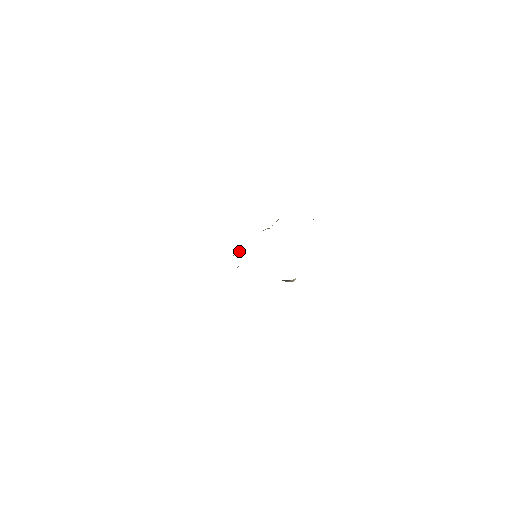
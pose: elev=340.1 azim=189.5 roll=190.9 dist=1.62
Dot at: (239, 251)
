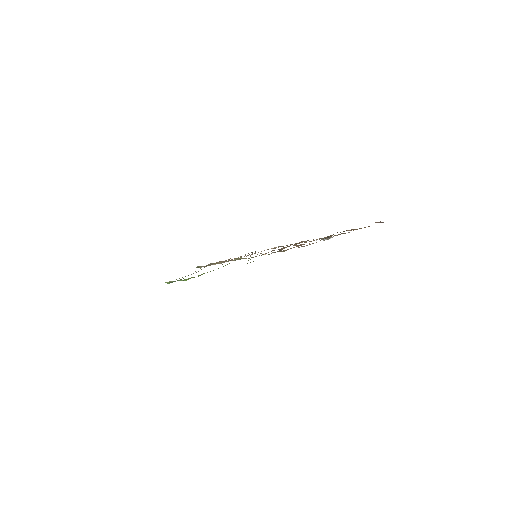
Dot at: occluded
